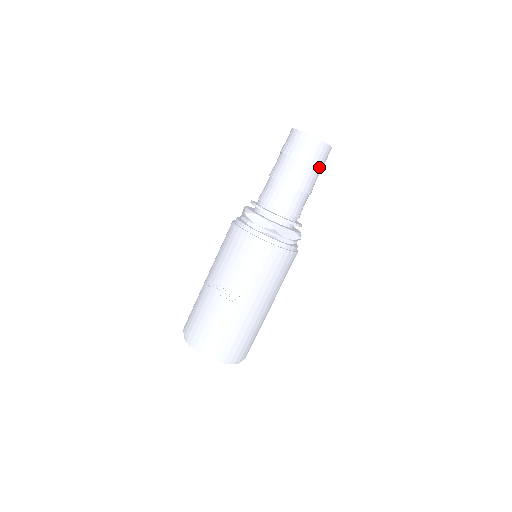
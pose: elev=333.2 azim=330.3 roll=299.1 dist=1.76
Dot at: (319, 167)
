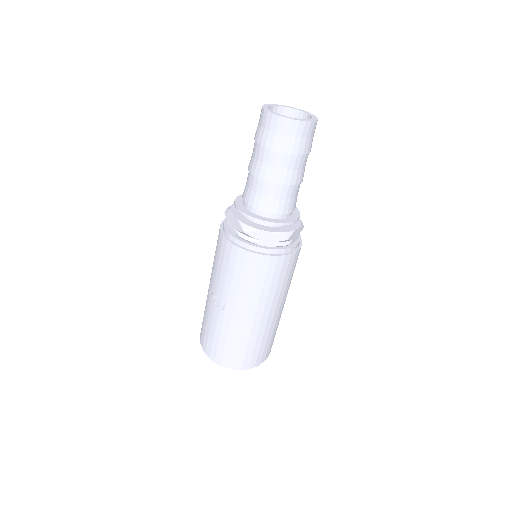
Dot at: (293, 151)
